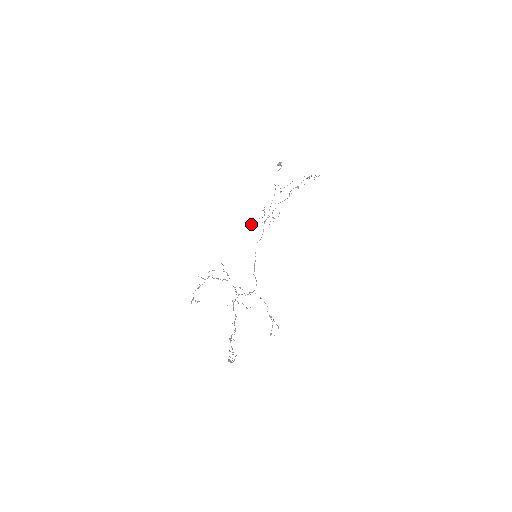
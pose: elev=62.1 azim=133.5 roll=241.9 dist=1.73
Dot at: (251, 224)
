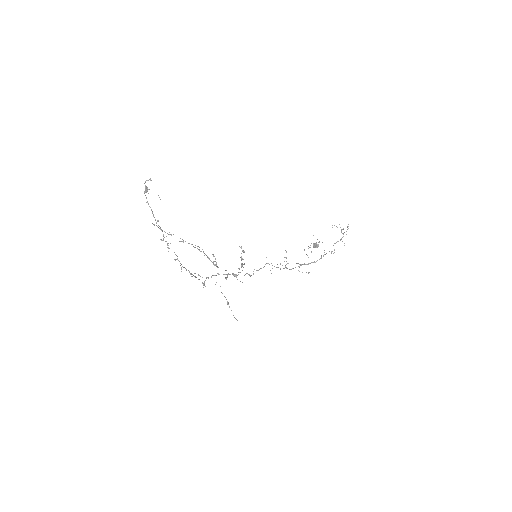
Dot at: occluded
